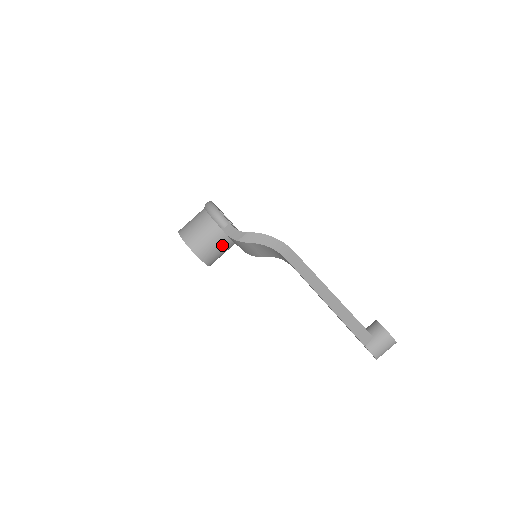
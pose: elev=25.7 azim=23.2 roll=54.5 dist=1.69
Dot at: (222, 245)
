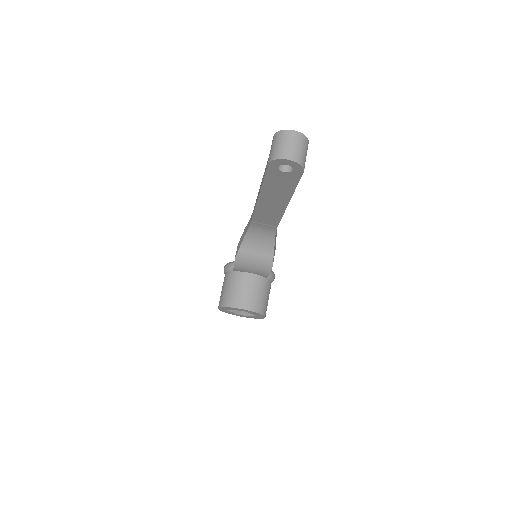
Dot at: (245, 283)
